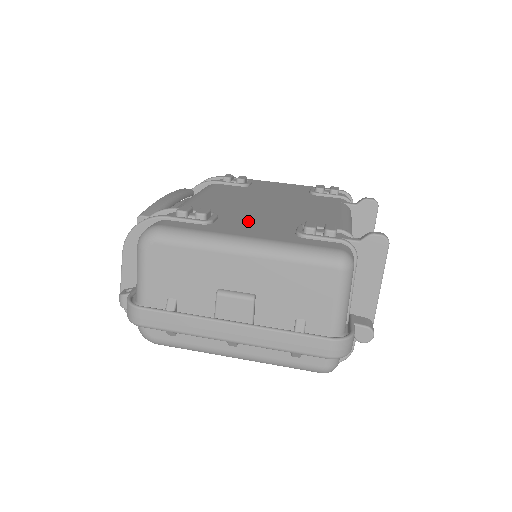
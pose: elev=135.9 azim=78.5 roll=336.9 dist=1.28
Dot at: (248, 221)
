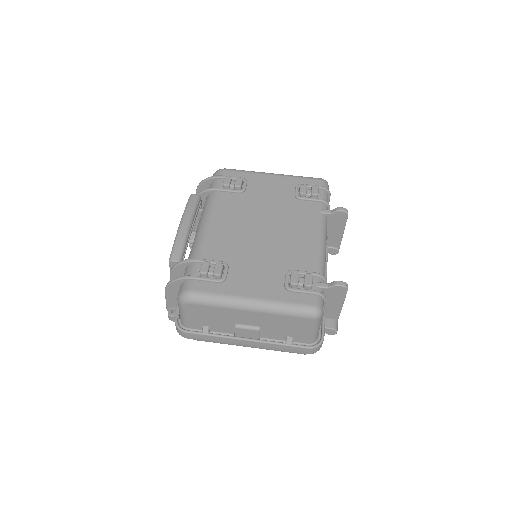
Dot at: (250, 269)
